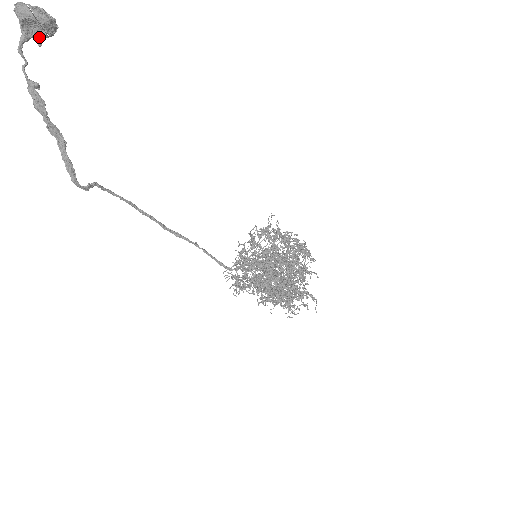
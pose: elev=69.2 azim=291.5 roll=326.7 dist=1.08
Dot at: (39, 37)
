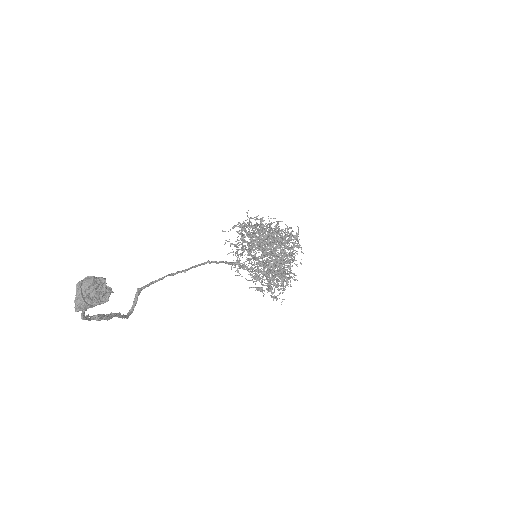
Dot at: occluded
